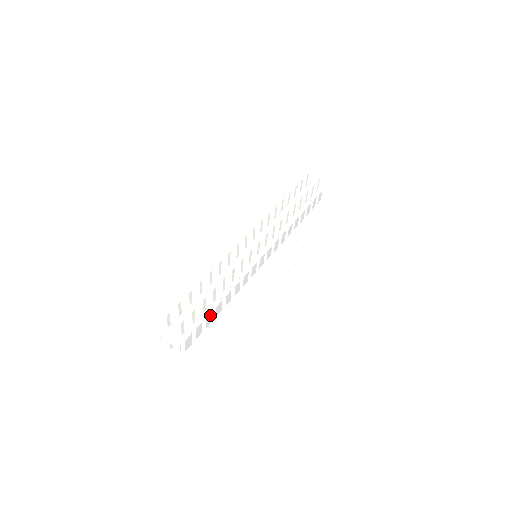
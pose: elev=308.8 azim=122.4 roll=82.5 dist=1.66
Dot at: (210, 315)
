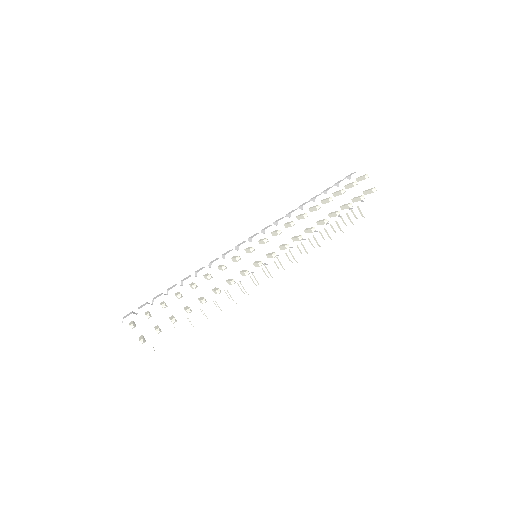
Dot at: (177, 323)
